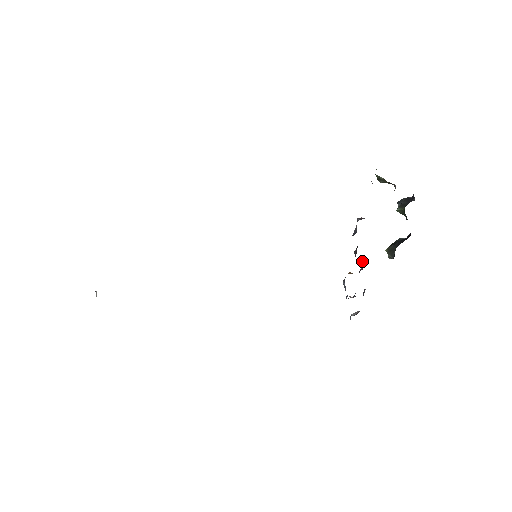
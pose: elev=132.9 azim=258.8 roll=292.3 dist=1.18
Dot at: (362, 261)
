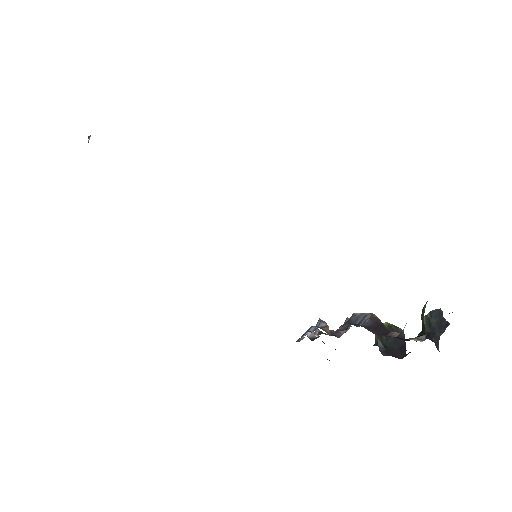
Dot at: occluded
